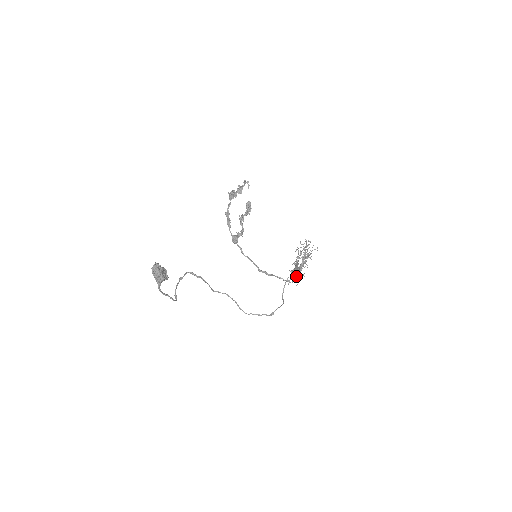
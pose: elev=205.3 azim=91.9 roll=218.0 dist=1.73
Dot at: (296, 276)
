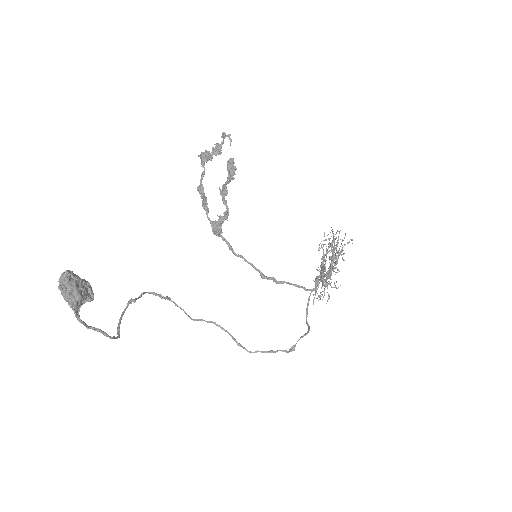
Dot at: (324, 288)
